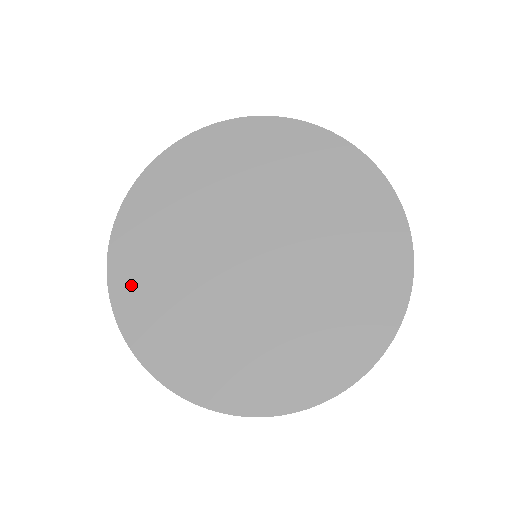
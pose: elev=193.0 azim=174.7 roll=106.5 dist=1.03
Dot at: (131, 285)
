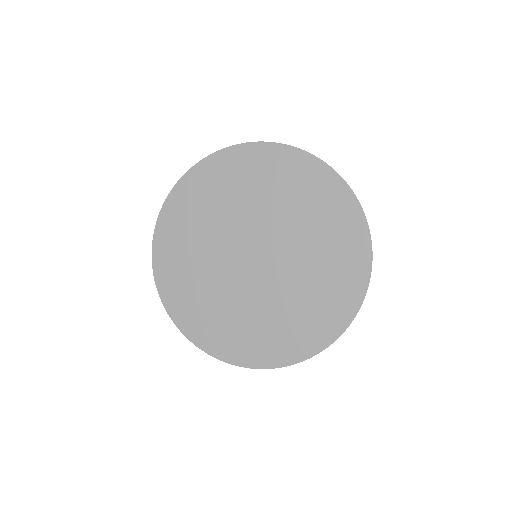
Dot at: (167, 253)
